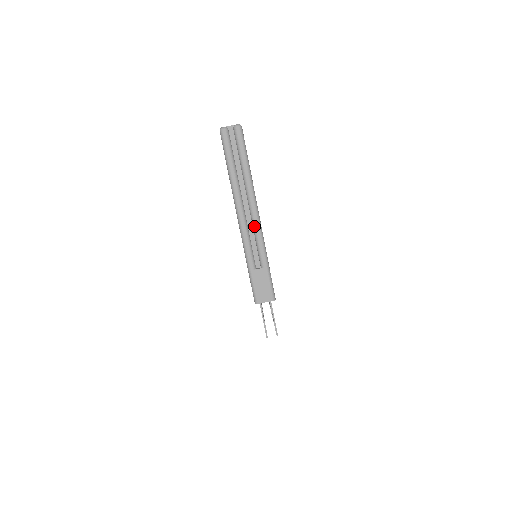
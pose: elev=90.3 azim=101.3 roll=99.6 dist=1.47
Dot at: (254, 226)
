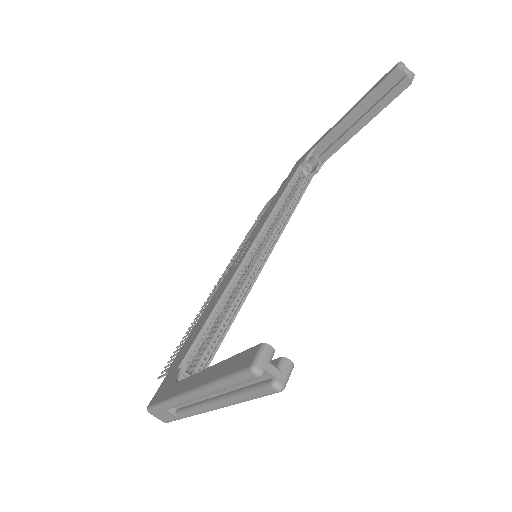
Dot at: (198, 408)
